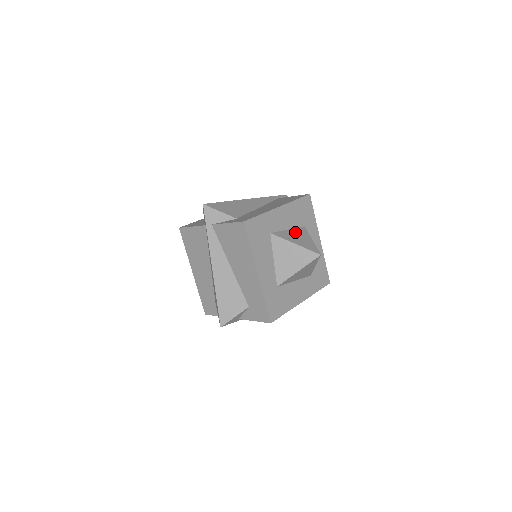
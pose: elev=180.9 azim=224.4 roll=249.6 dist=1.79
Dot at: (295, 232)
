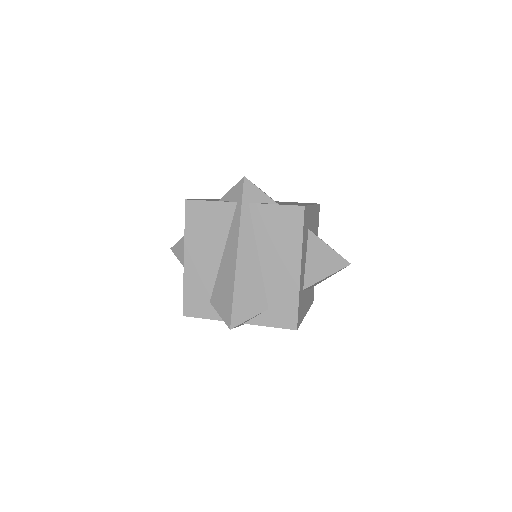
Dot at: (313, 256)
